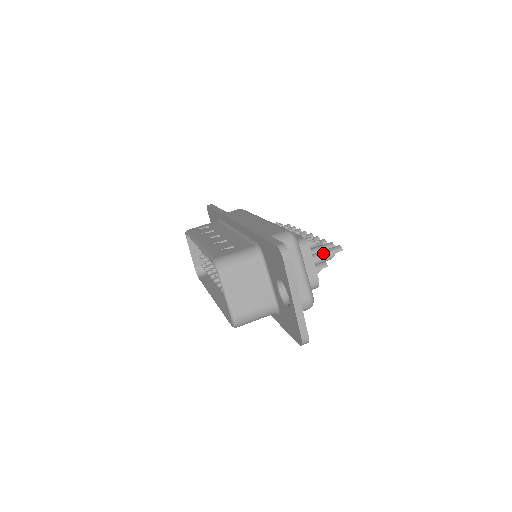
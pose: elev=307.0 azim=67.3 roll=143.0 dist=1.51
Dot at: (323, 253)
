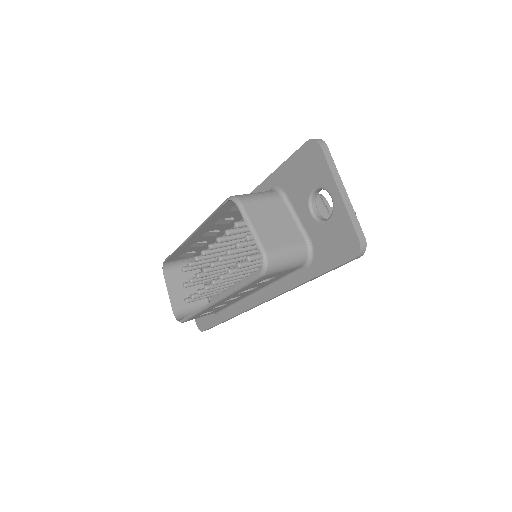
Dot at: occluded
